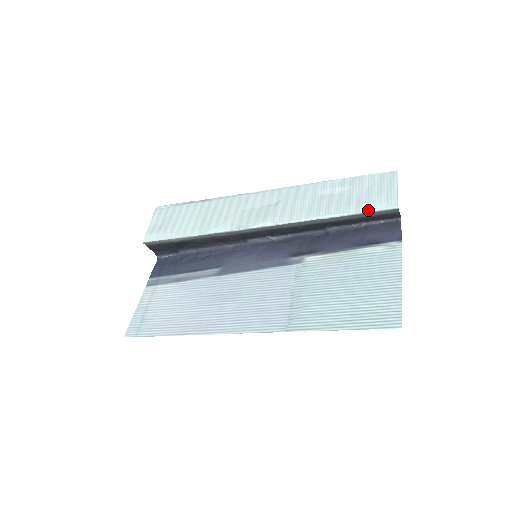
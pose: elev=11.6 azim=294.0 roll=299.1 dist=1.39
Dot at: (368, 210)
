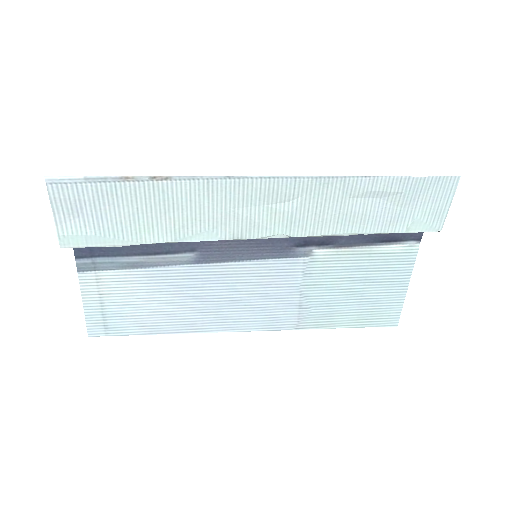
Dot at: (409, 231)
